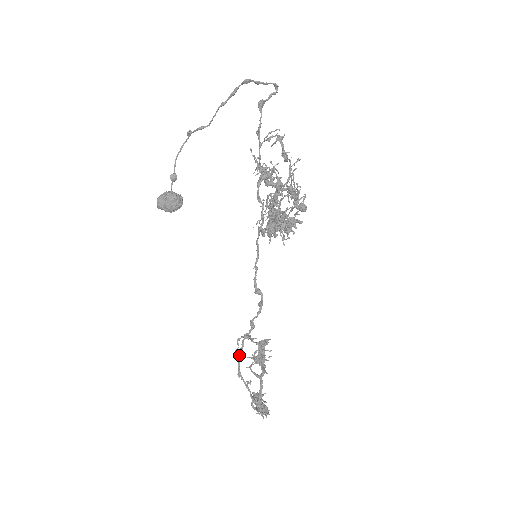
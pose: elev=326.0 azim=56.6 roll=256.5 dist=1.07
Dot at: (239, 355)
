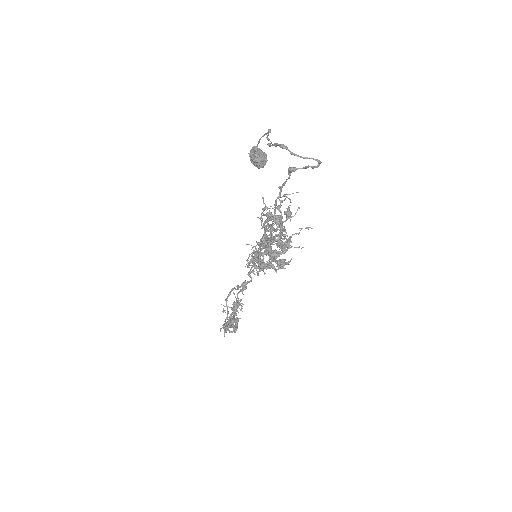
Dot at: (229, 292)
